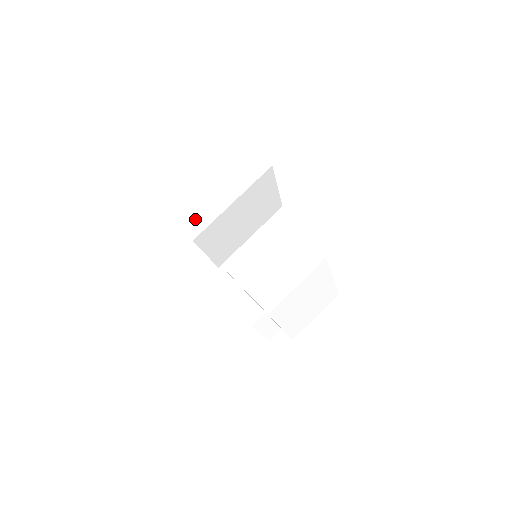
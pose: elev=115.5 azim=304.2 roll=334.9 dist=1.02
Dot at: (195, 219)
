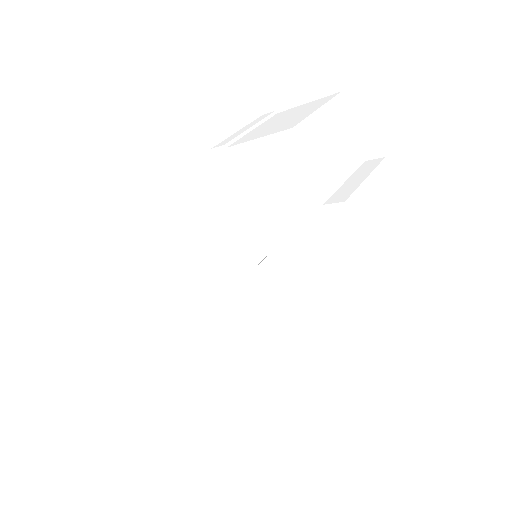
Dot at: (358, 214)
